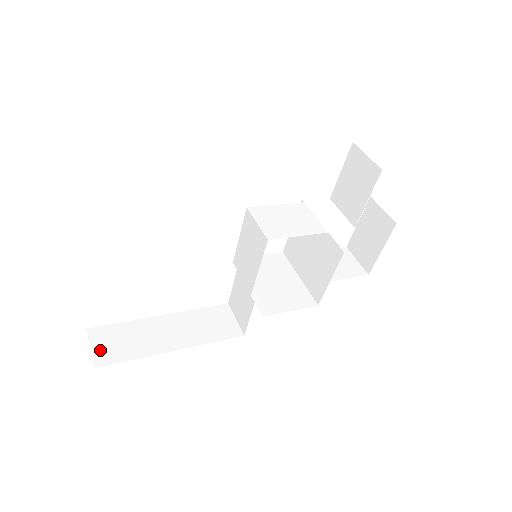
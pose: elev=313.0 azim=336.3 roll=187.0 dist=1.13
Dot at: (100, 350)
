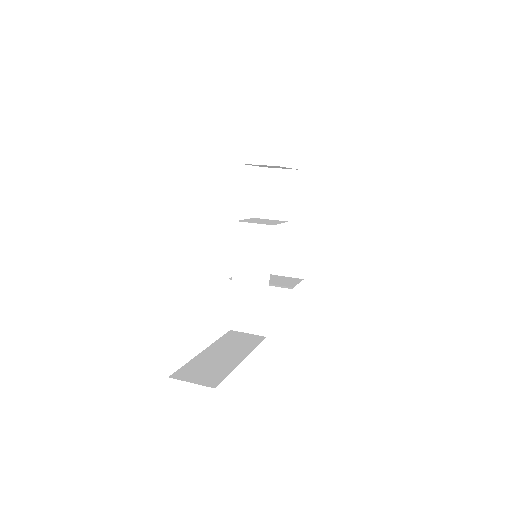
Dot at: (200, 380)
